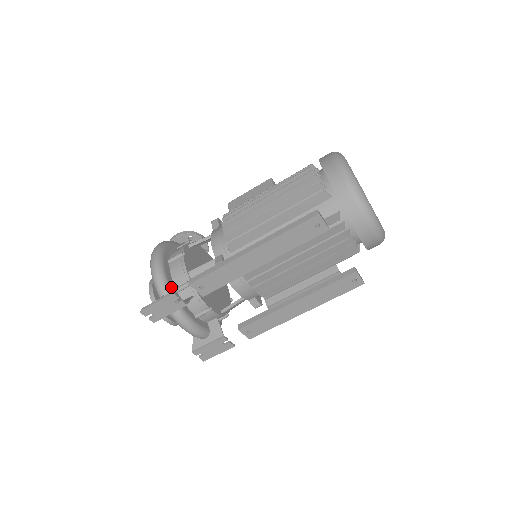
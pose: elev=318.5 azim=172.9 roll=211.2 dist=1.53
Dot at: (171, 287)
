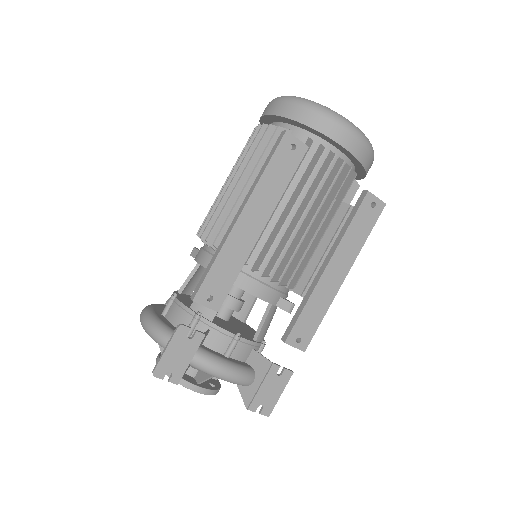
Dot at: occluded
